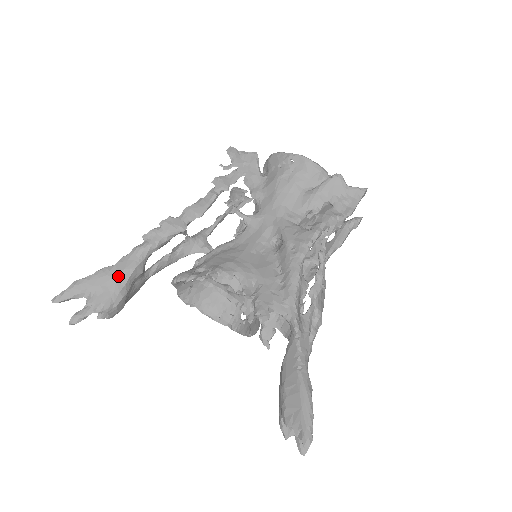
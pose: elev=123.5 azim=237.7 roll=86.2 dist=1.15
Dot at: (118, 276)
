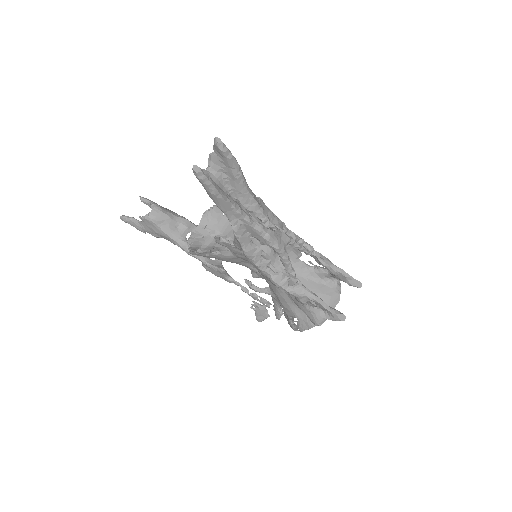
Dot at: occluded
